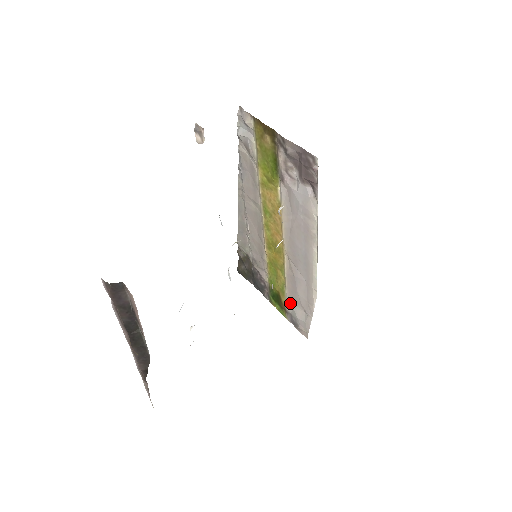
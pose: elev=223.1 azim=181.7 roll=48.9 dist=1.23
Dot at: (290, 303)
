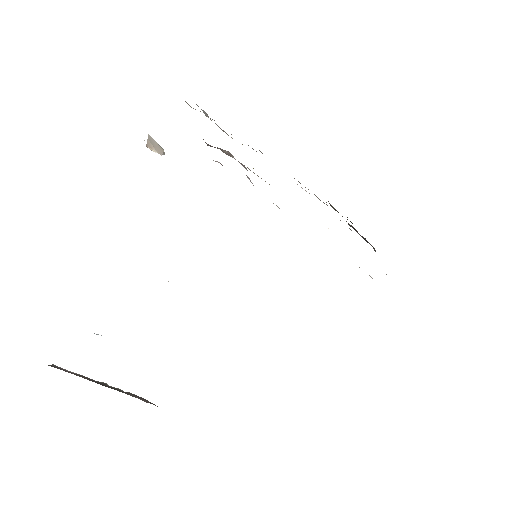
Dot at: occluded
